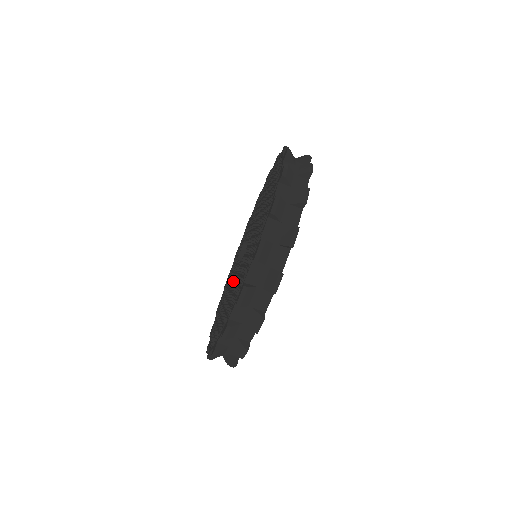
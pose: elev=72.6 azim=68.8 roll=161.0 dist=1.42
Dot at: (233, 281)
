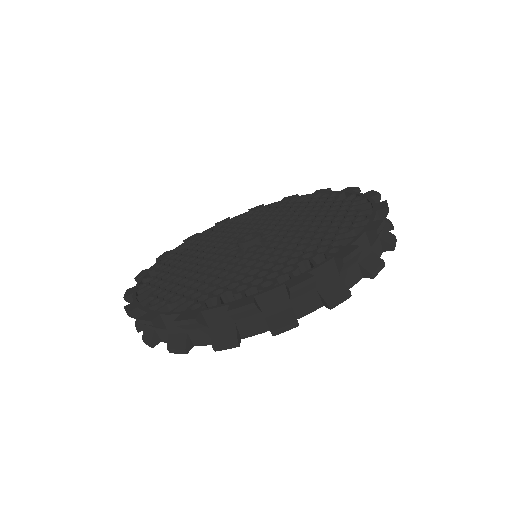
Dot at: (218, 249)
